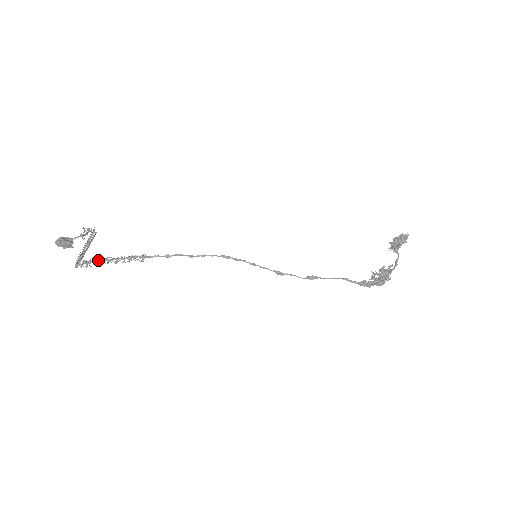
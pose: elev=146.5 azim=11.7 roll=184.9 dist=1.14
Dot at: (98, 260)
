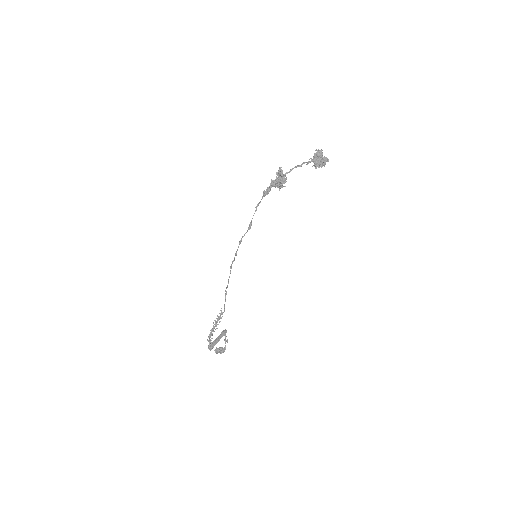
Dot at: occluded
